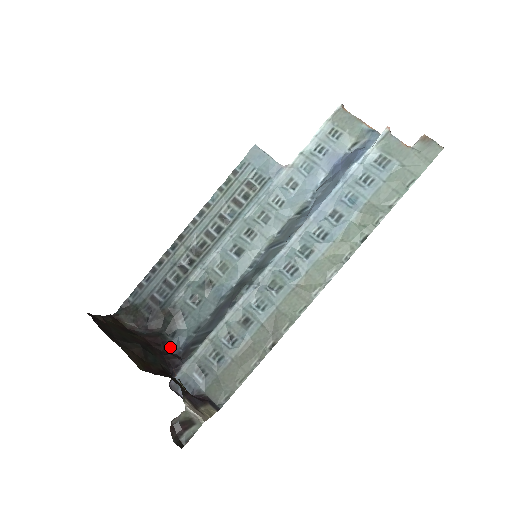
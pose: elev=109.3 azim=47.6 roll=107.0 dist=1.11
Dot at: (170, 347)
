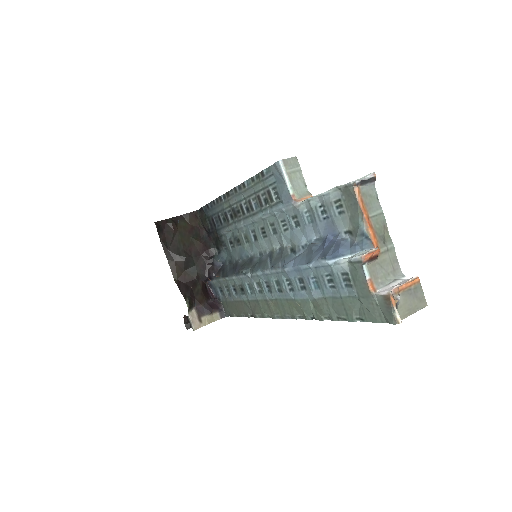
Dot at: (215, 259)
